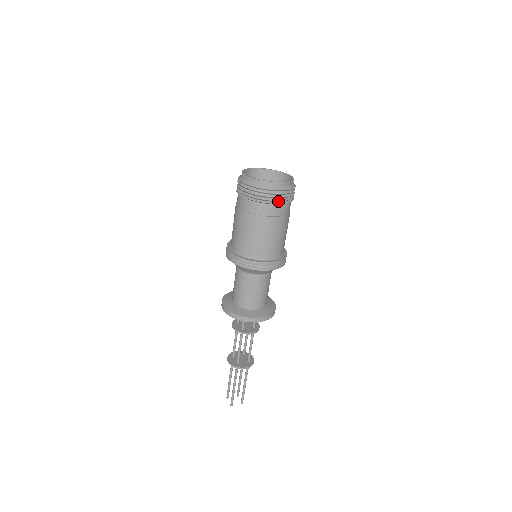
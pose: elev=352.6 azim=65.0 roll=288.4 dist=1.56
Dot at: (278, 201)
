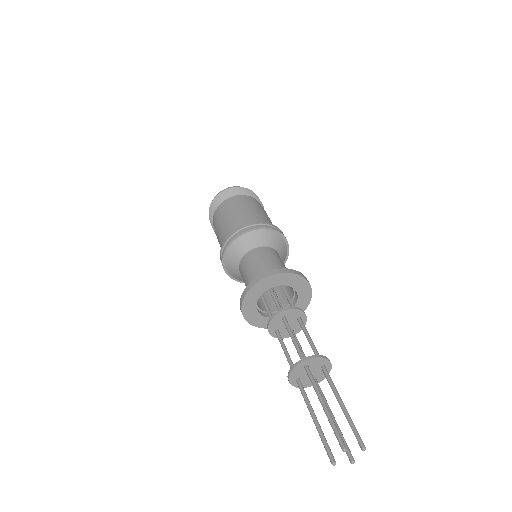
Dot at: (247, 194)
